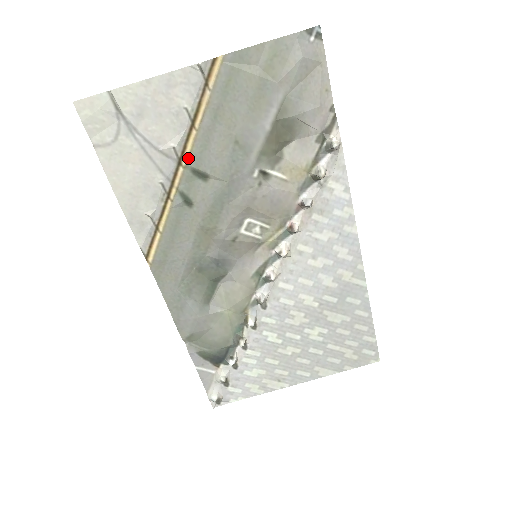
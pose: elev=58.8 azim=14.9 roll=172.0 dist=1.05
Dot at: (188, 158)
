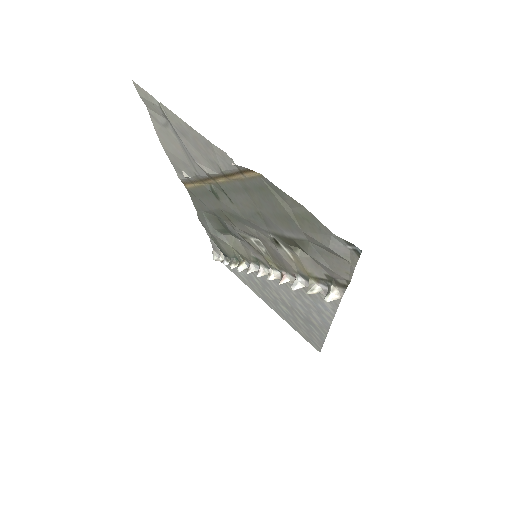
Dot at: (220, 182)
